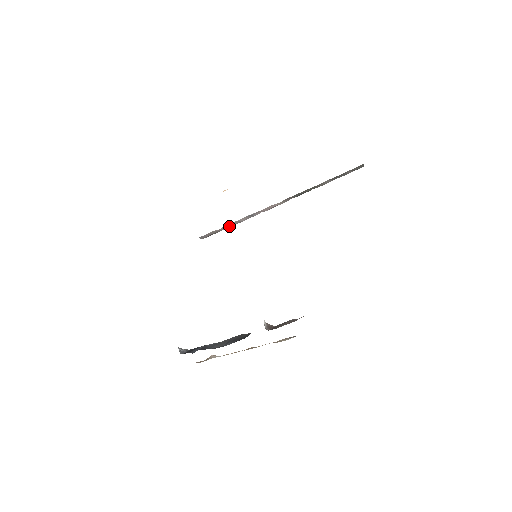
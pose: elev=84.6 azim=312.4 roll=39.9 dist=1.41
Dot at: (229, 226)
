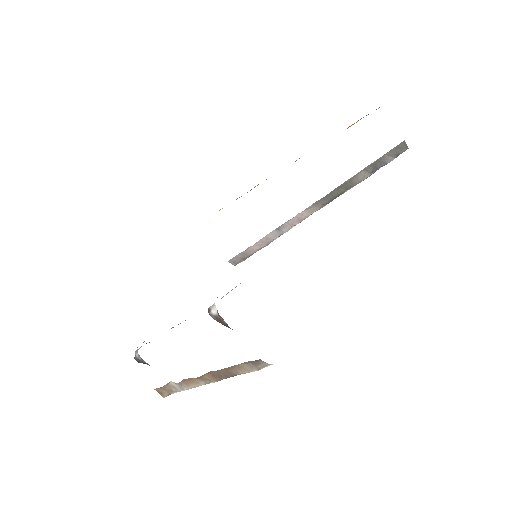
Dot at: (258, 246)
